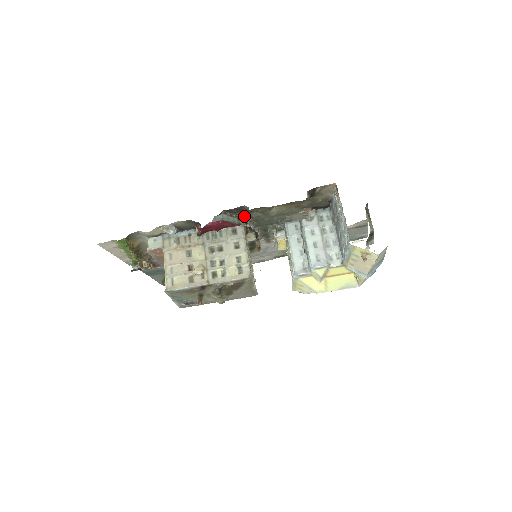
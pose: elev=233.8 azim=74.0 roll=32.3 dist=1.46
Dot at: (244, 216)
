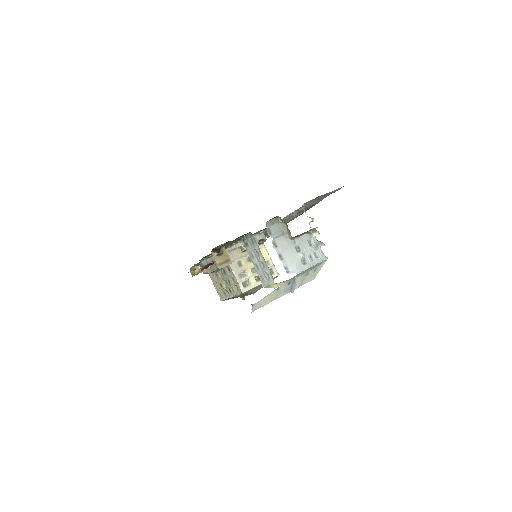
Dot at: occluded
